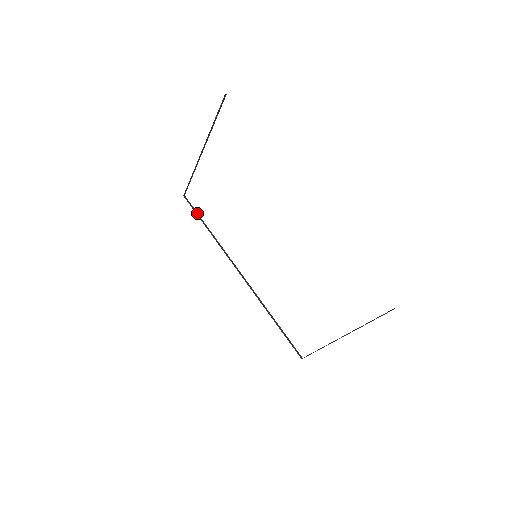
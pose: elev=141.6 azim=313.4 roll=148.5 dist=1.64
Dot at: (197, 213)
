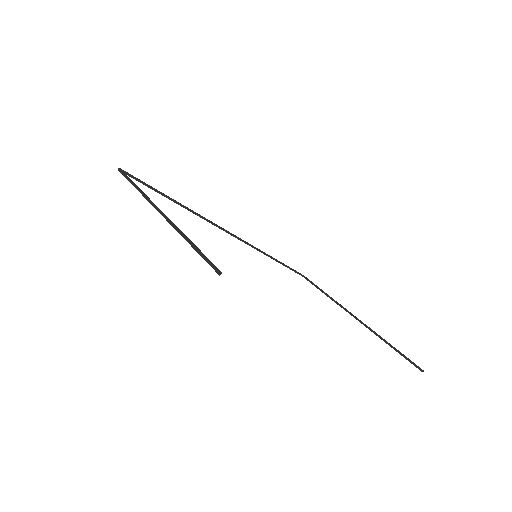
Dot at: (149, 186)
